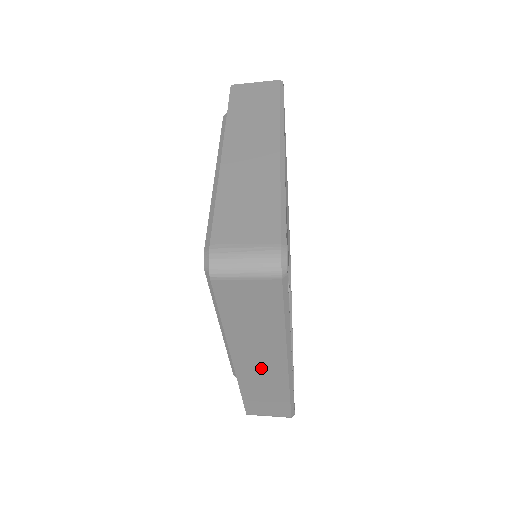
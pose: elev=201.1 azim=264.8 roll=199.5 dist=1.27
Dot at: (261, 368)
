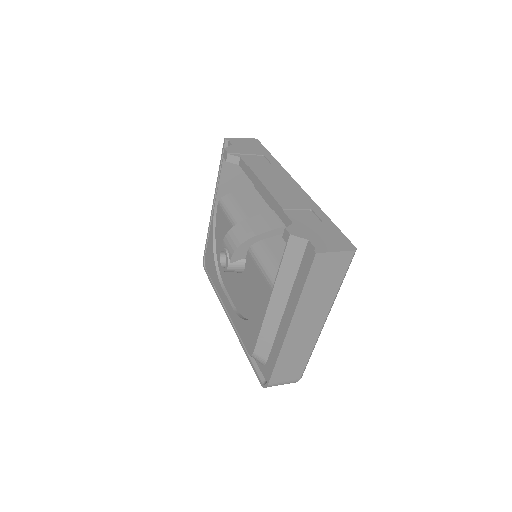
Dot at: occluded
